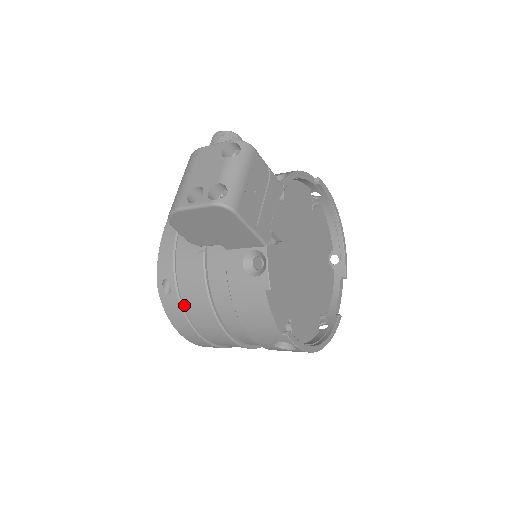
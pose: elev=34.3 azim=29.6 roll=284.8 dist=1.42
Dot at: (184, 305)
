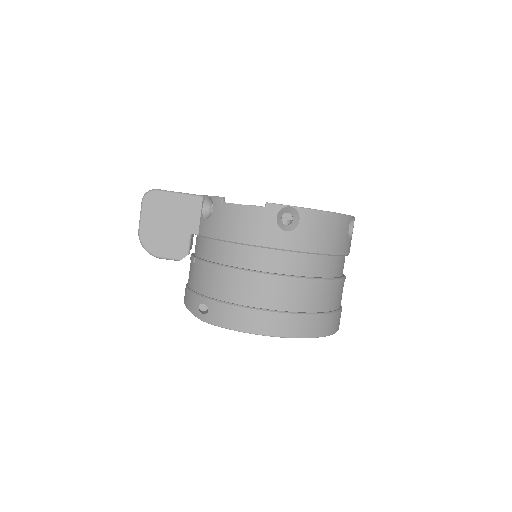
Dot at: (221, 300)
